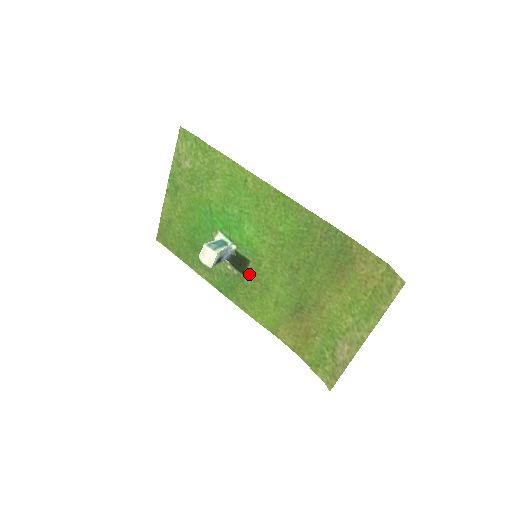
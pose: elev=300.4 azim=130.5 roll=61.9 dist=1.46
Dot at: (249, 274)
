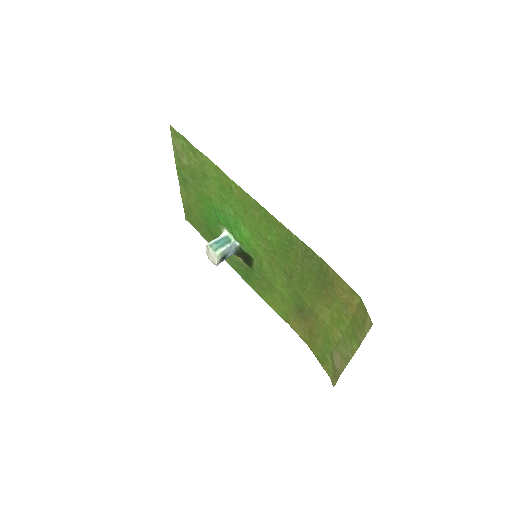
Dot at: (255, 269)
